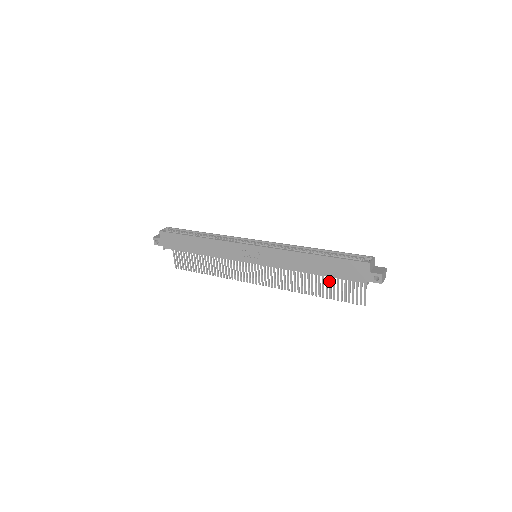
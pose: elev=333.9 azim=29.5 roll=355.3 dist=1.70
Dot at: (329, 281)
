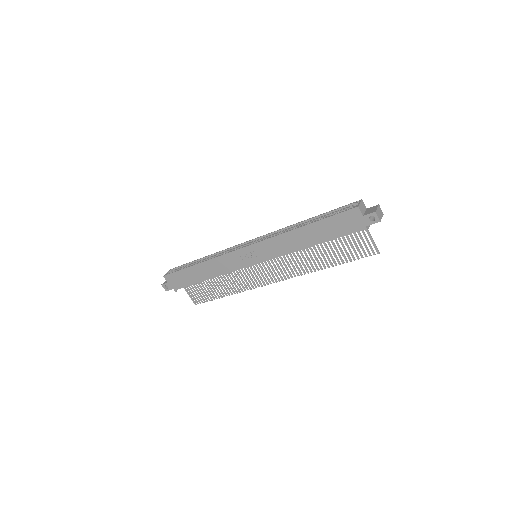
Dot at: (333, 246)
